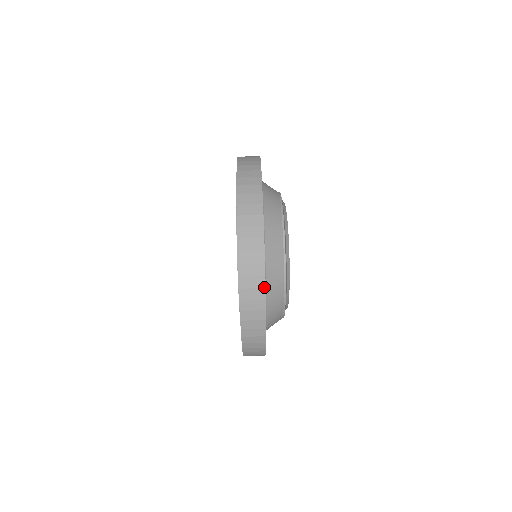
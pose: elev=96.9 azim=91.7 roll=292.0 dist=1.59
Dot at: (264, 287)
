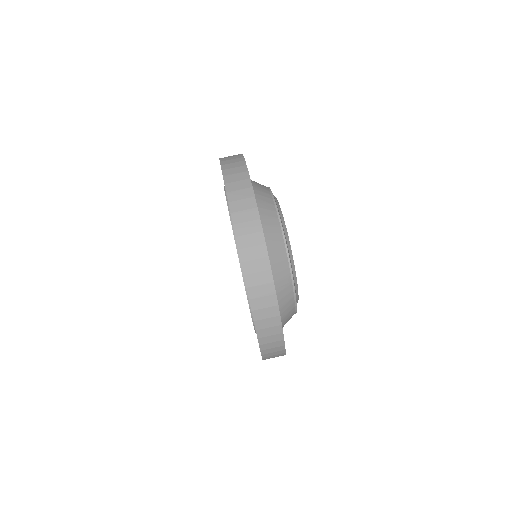
Dot at: (249, 178)
